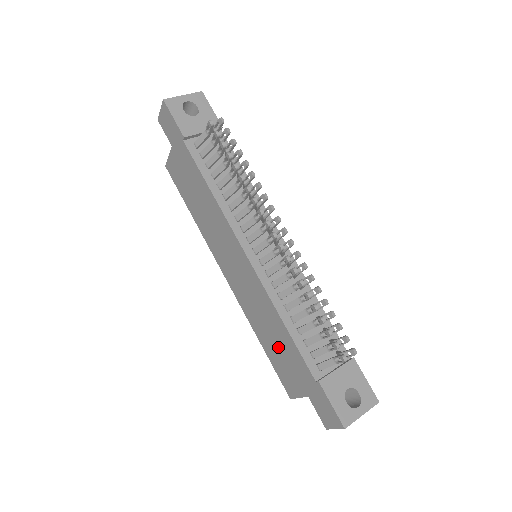
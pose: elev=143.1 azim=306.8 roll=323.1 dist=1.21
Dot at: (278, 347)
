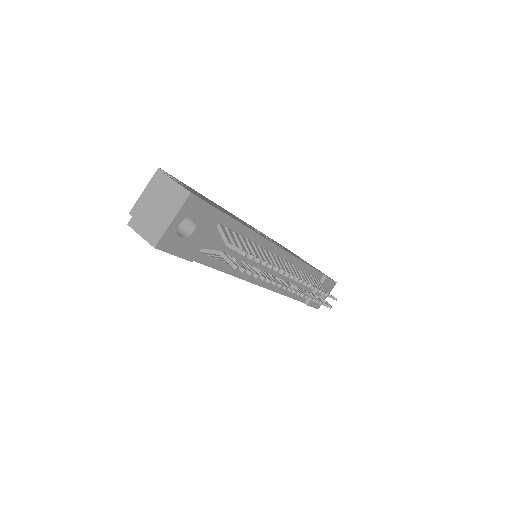
Dot at: occluded
